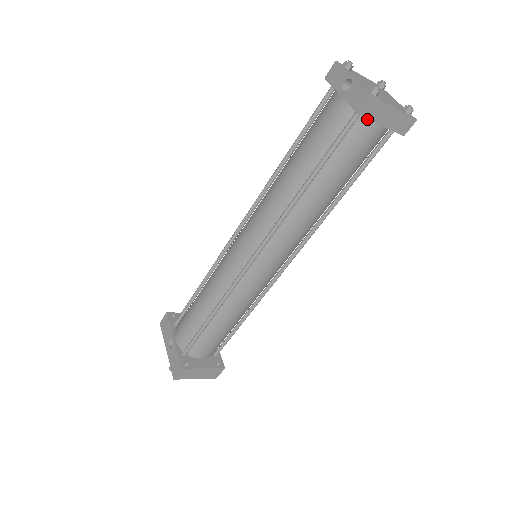
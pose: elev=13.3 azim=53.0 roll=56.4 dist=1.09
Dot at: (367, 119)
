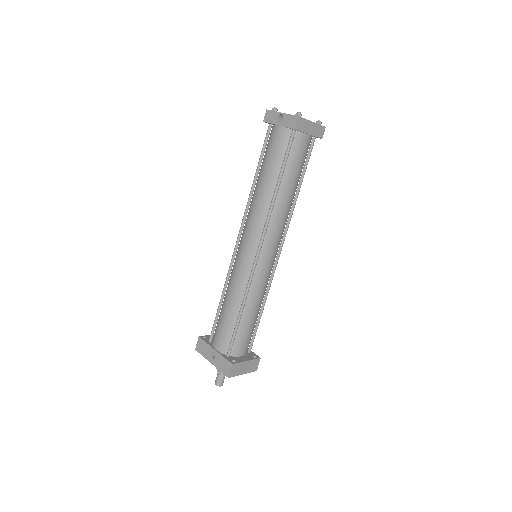
Dot at: (300, 133)
